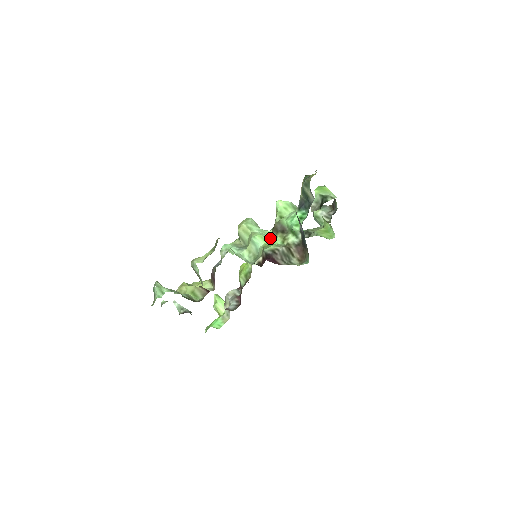
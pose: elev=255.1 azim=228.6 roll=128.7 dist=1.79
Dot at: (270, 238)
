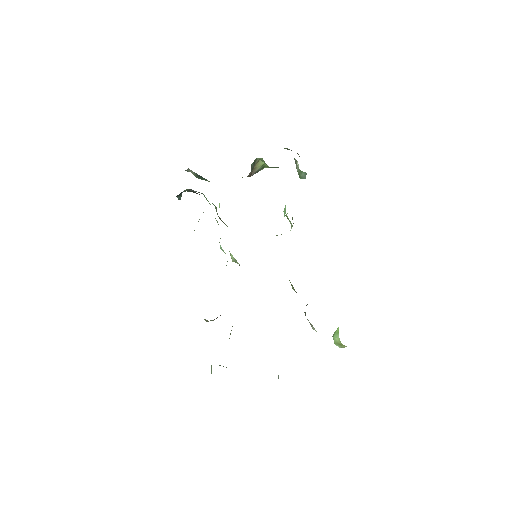
Dot at: occluded
